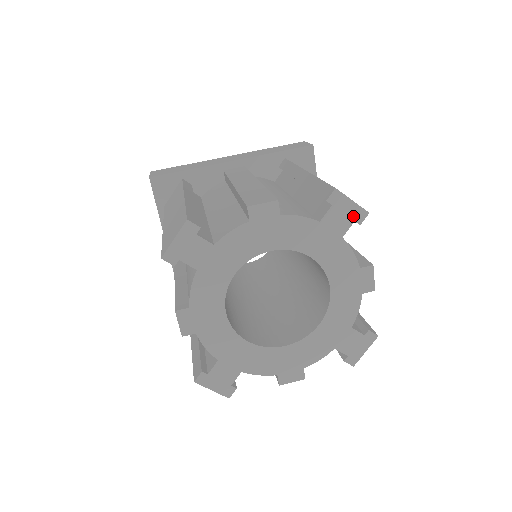
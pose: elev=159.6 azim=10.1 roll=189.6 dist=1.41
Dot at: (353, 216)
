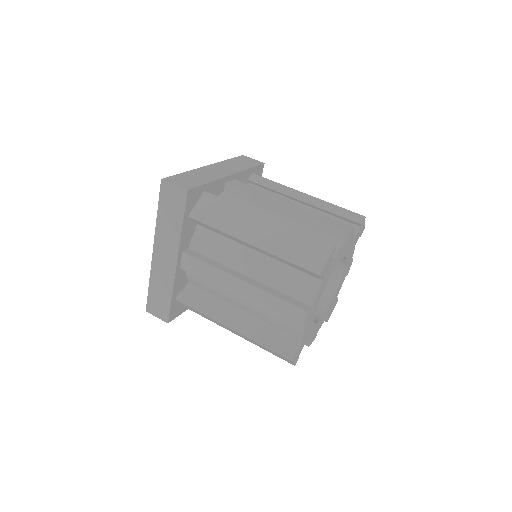
Dot at: (331, 257)
